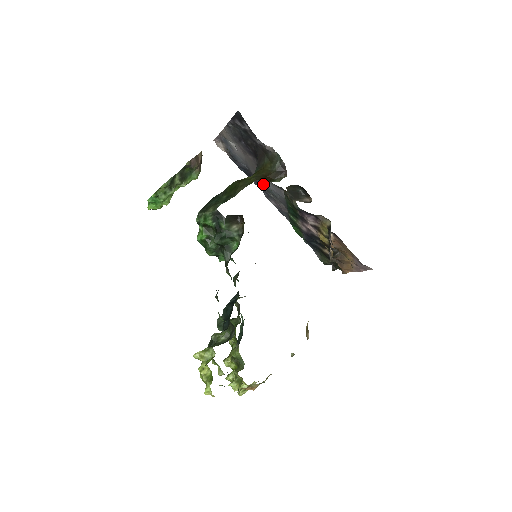
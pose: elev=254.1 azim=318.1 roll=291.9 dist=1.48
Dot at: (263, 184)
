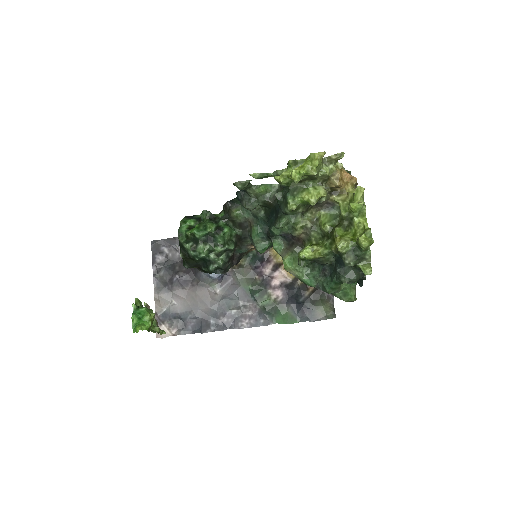
Dot at: (213, 275)
